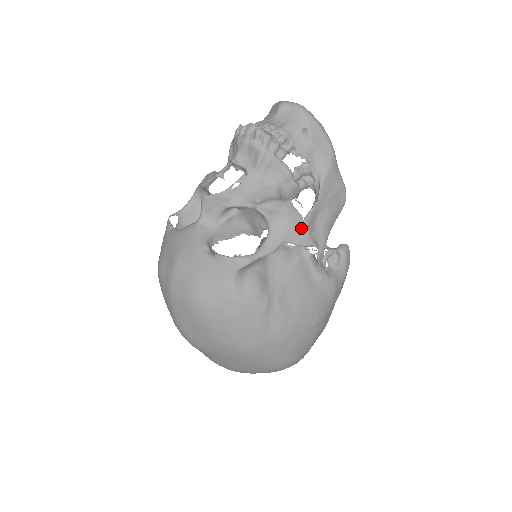
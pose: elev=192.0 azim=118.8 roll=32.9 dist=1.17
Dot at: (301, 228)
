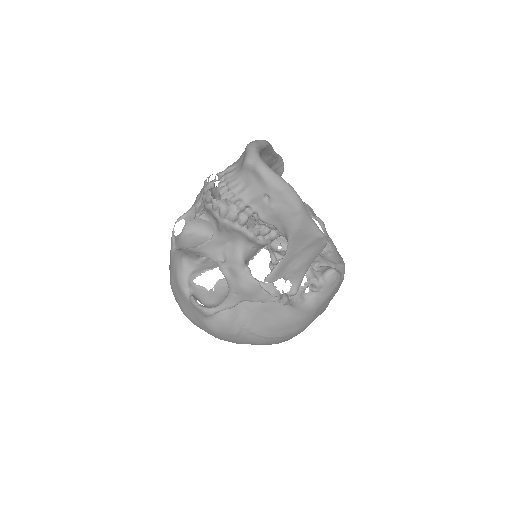
Dot at: (258, 292)
